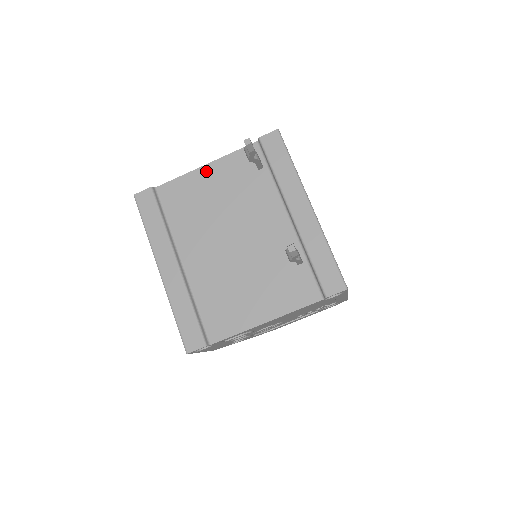
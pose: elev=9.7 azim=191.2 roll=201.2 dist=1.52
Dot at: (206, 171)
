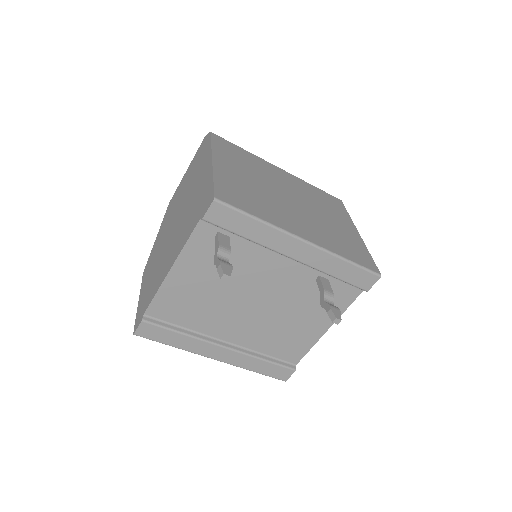
Dot at: (176, 274)
